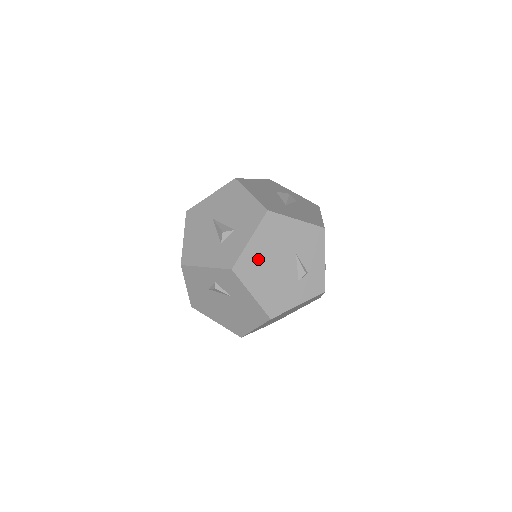
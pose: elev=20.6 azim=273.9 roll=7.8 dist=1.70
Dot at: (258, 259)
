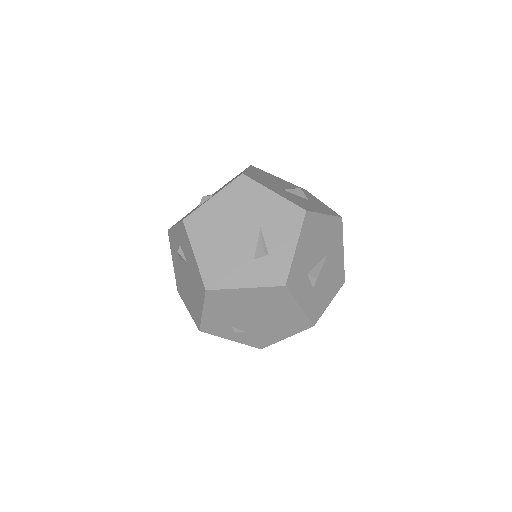
Dot at: (214, 219)
